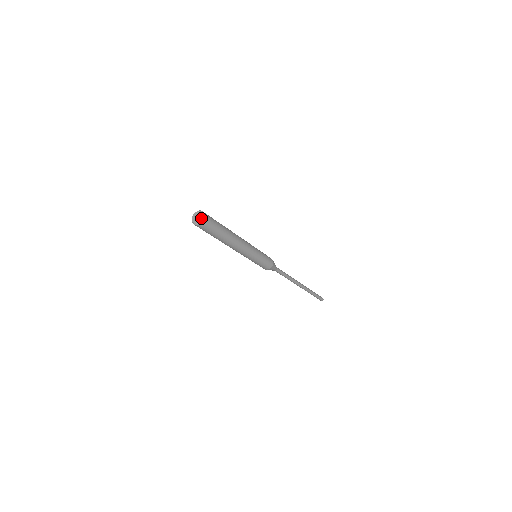
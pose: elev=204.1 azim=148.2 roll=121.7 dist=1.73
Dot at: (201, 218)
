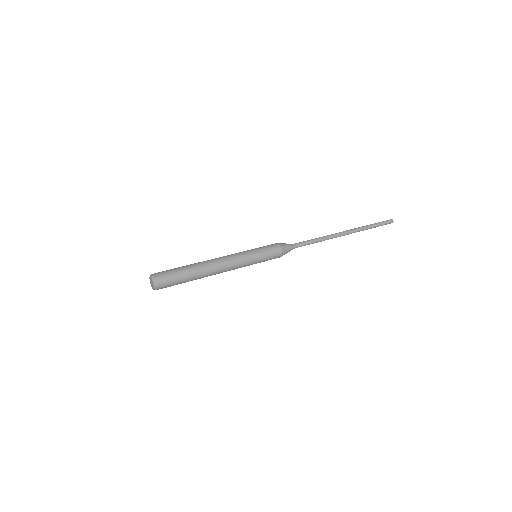
Dot at: (154, 286)
